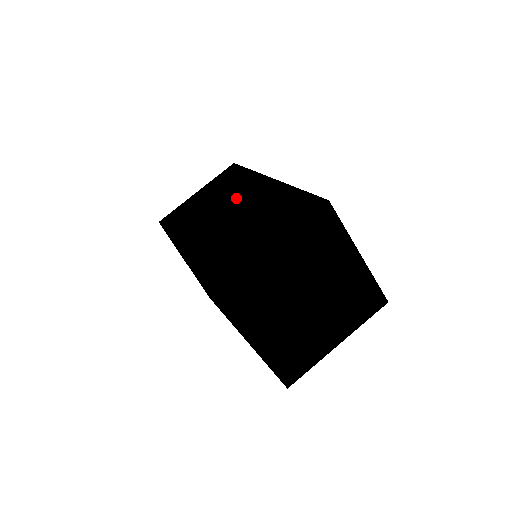
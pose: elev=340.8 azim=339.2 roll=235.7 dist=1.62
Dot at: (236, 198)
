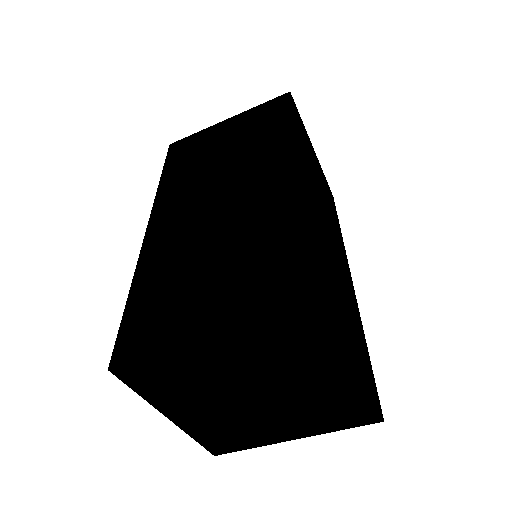
Dot at: (247, 176)
